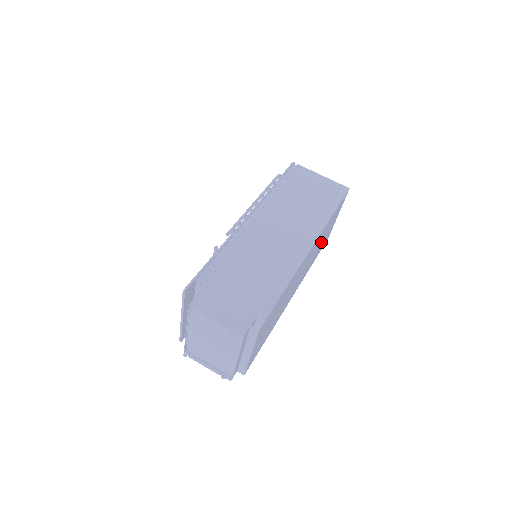
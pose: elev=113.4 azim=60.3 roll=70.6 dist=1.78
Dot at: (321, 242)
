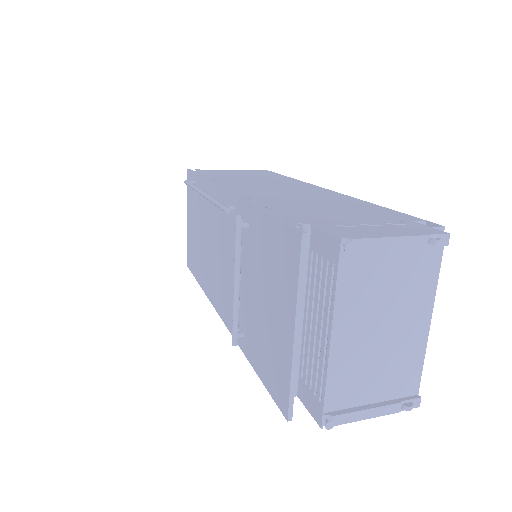
Dot at: occluded
